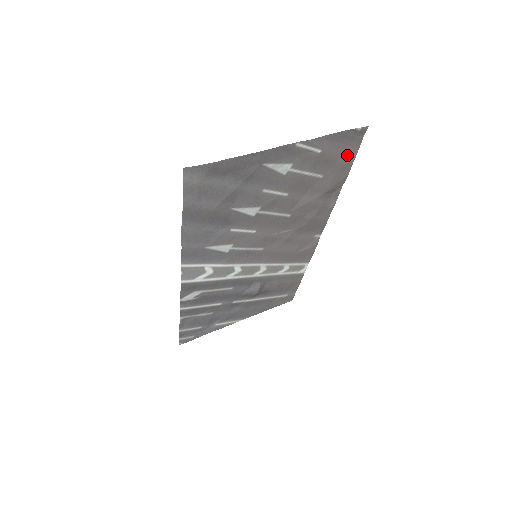
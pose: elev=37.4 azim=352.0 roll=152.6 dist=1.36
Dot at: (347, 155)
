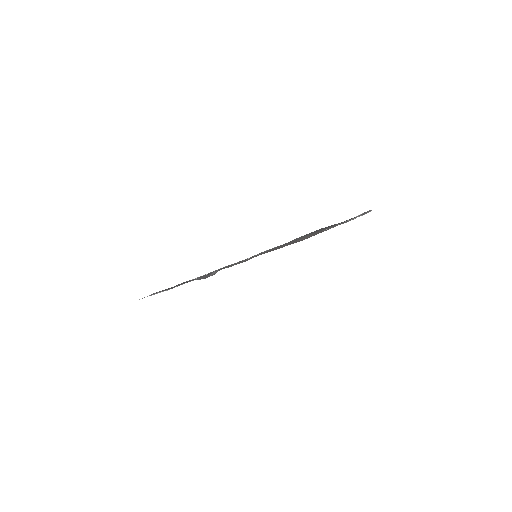
Dot at: occluded
